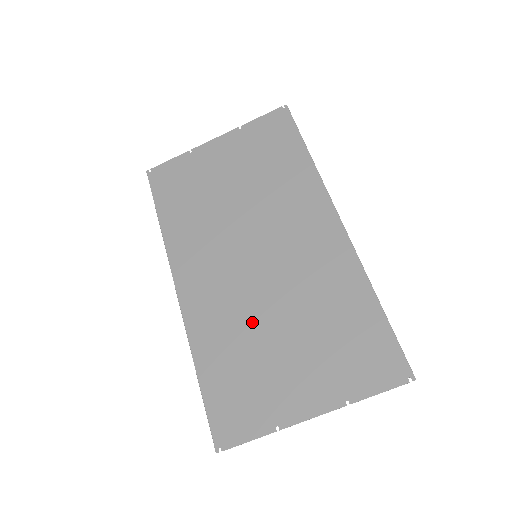
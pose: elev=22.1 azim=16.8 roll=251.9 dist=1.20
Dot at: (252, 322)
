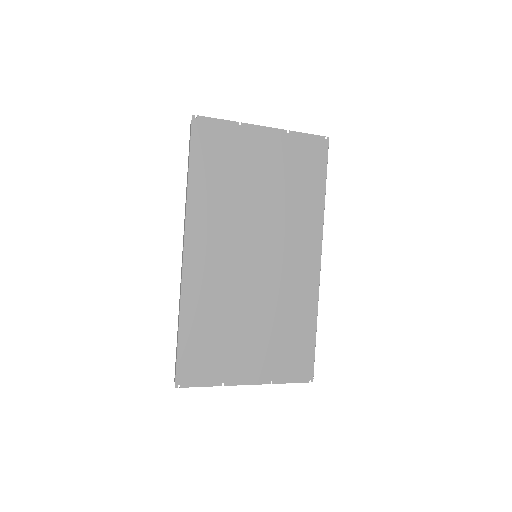
Dot at: (234, 306)
